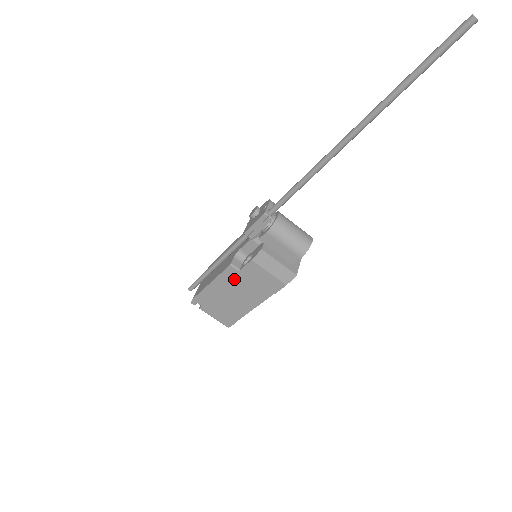
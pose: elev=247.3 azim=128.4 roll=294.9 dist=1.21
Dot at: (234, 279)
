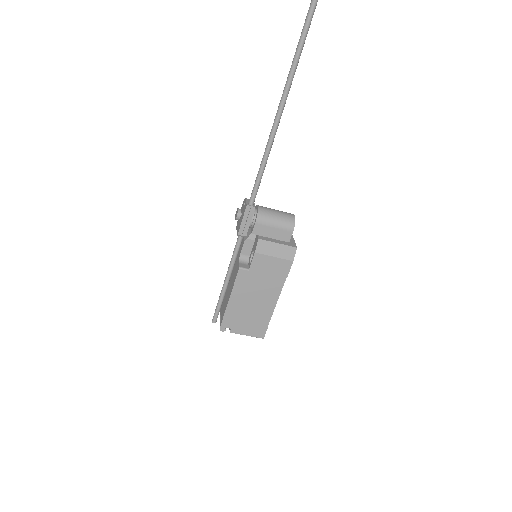
Dot at: (248, 281)
